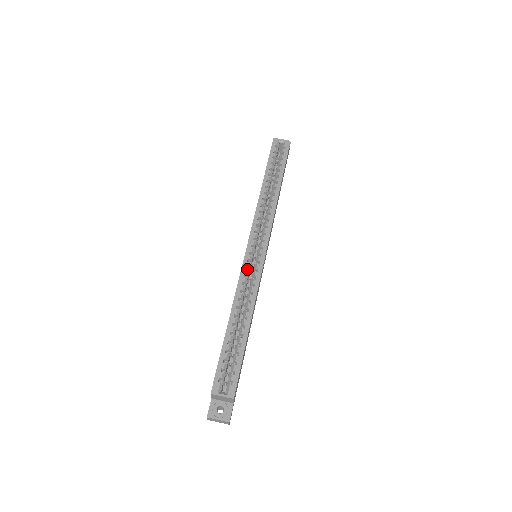
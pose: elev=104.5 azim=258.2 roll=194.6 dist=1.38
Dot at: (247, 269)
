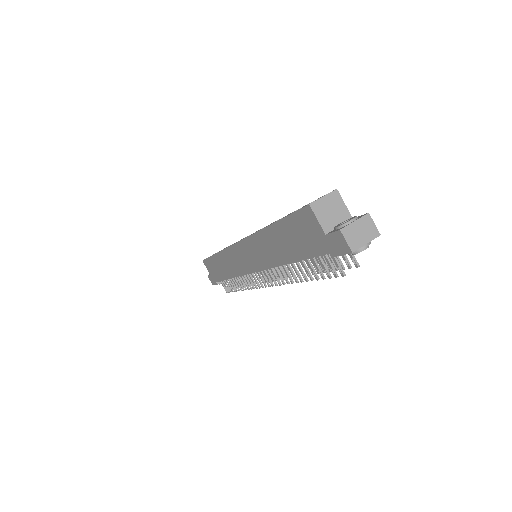
Dot at: occluded
